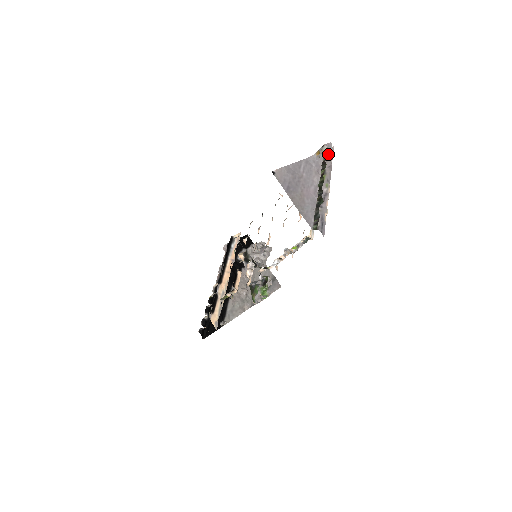
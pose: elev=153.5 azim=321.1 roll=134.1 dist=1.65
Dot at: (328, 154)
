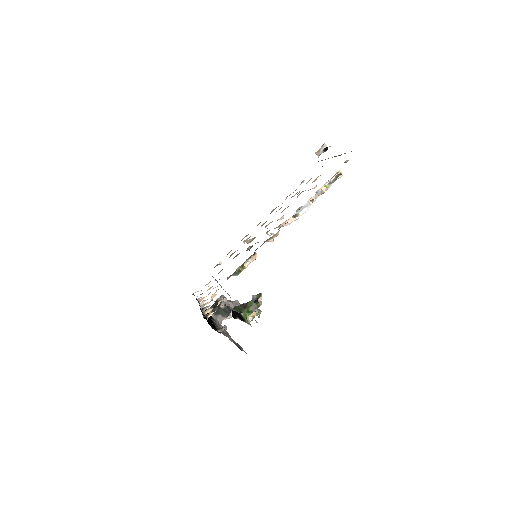
Dot at: occluded
